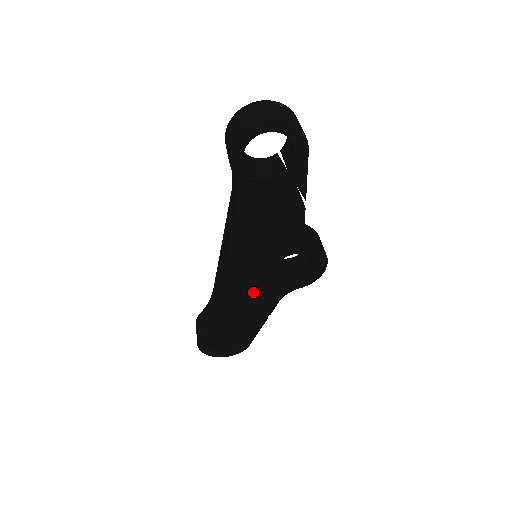
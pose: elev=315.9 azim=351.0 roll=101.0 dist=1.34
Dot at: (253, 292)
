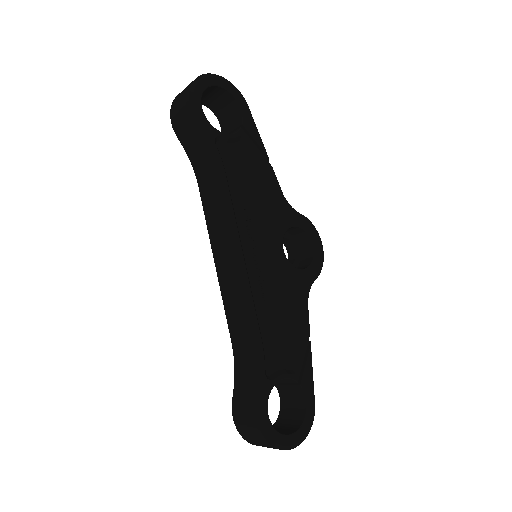
Dot at: (278, 299)
